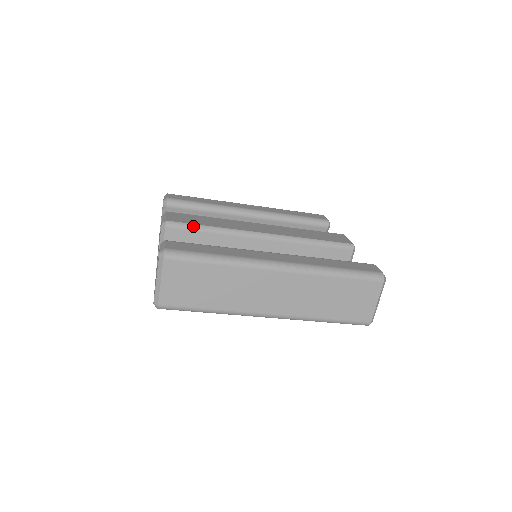
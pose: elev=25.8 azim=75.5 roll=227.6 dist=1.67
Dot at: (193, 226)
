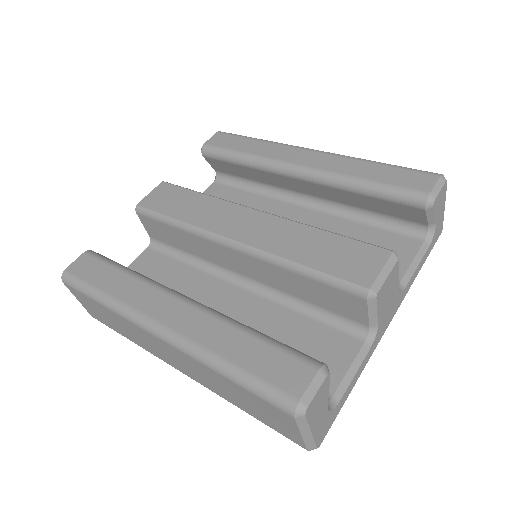
Dot at: (158, 216)
